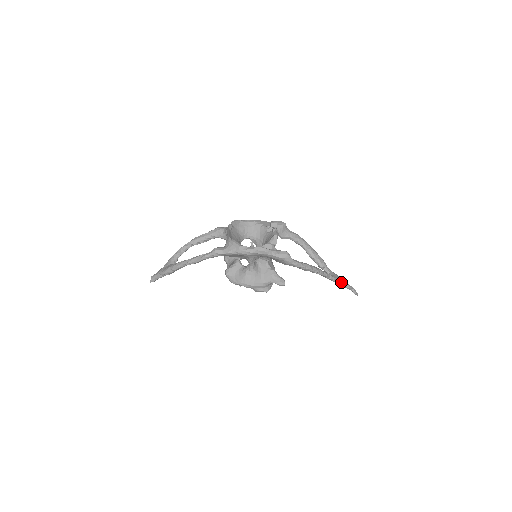
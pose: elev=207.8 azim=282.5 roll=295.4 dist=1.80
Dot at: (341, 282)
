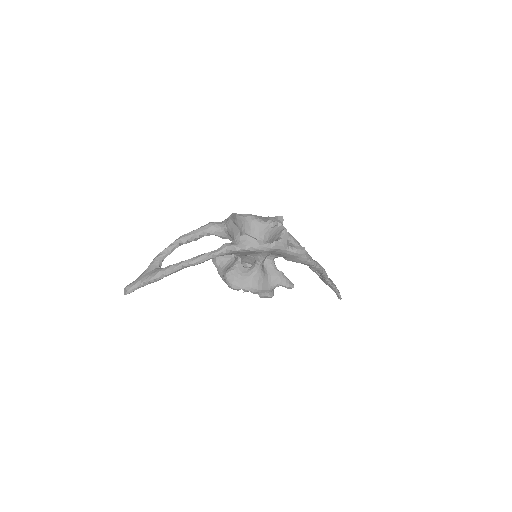
Dot at: (332, 284)
